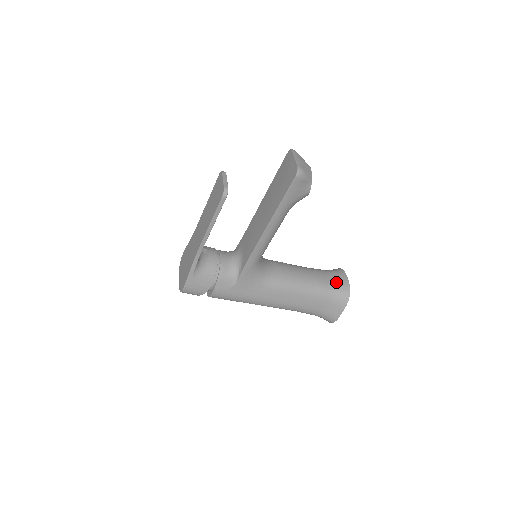
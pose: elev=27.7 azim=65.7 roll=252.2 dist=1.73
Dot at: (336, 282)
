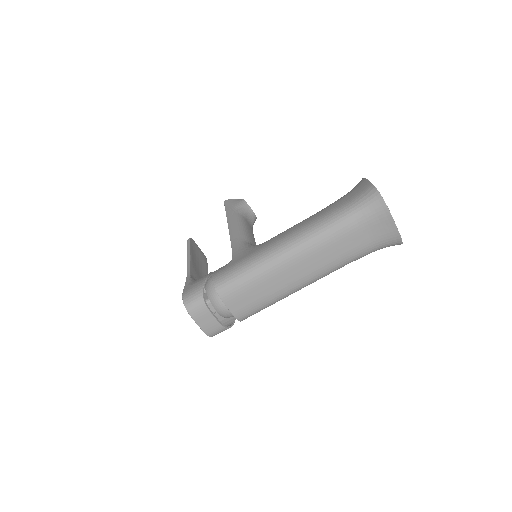
Dot at: occluded
